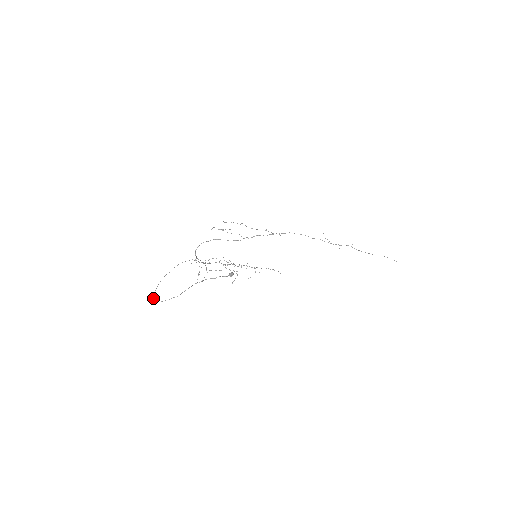
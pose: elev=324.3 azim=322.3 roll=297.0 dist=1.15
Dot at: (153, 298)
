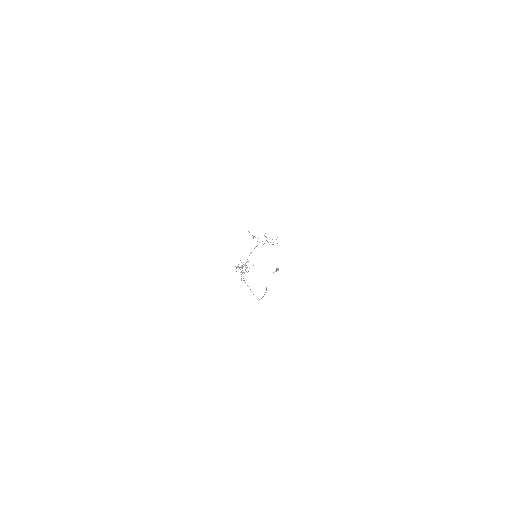
Dot at: occluded
